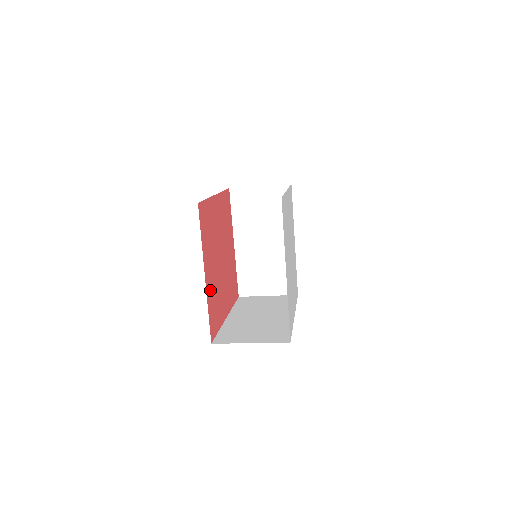
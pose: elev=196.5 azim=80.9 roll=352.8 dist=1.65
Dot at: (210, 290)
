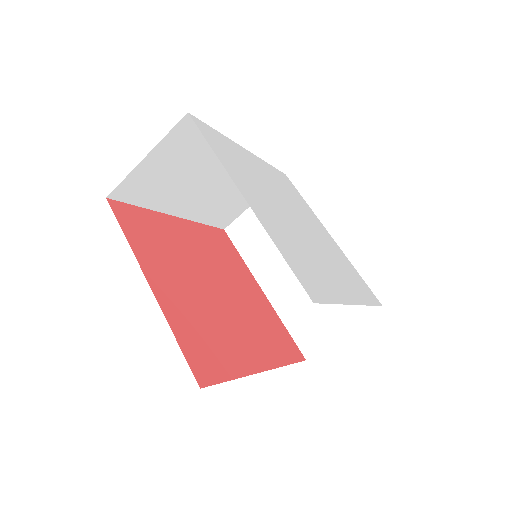
Dot at: (178, 311)
